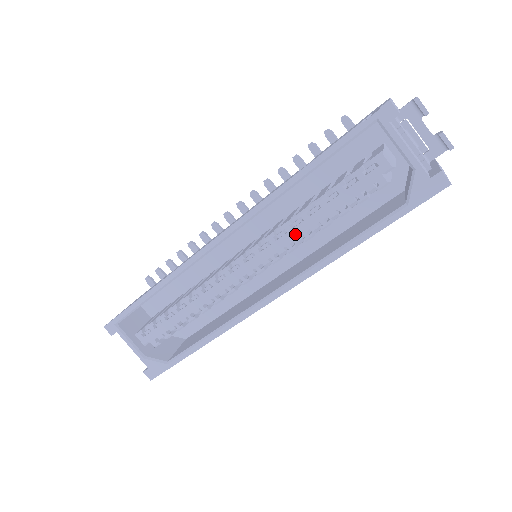
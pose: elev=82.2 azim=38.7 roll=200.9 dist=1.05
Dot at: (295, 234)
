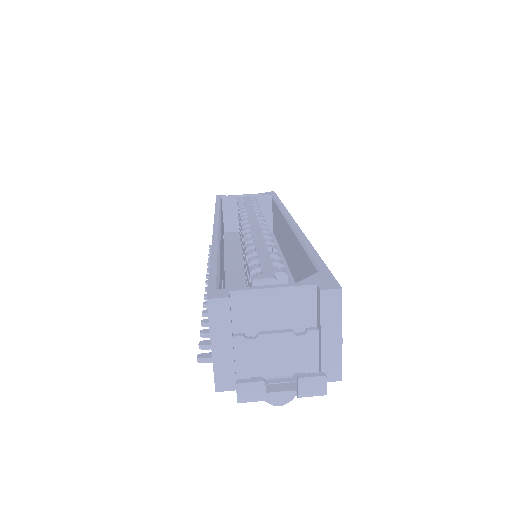
Dot at: (251, 211)
